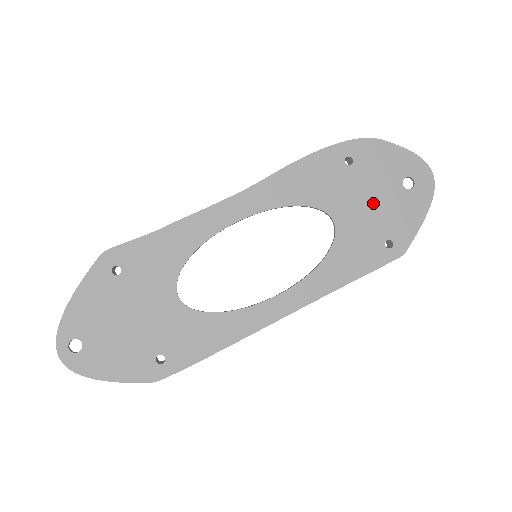
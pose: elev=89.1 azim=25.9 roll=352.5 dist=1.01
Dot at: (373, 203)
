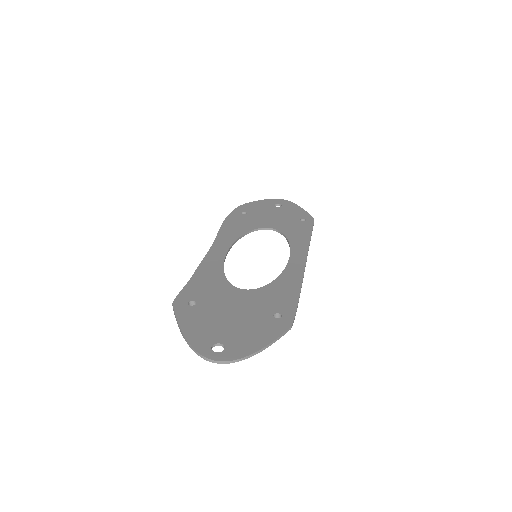
Dot at: (275, 216)
